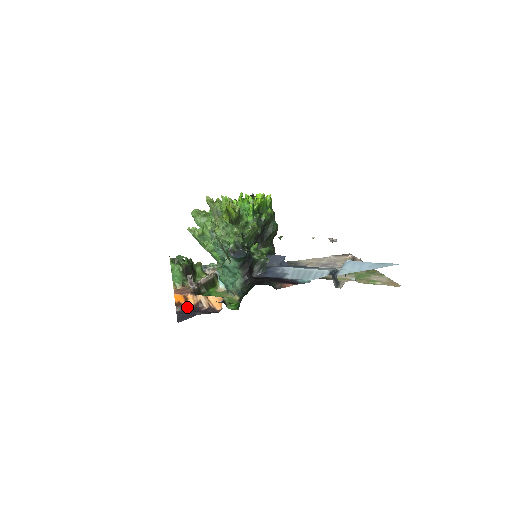
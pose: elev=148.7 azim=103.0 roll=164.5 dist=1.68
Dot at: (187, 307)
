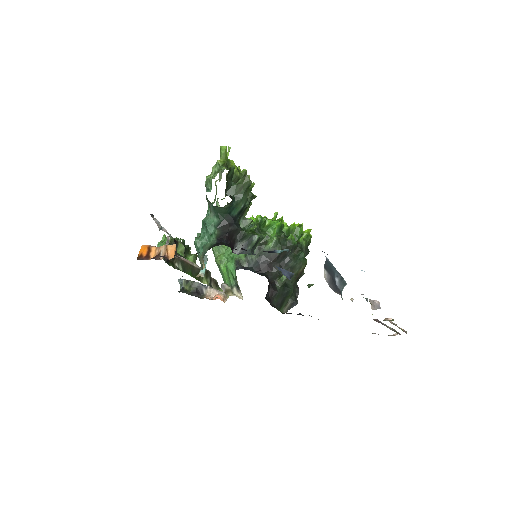
Dot at: (145, 259)
